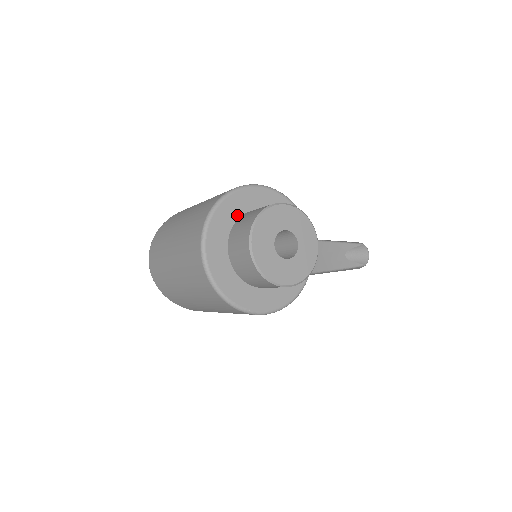
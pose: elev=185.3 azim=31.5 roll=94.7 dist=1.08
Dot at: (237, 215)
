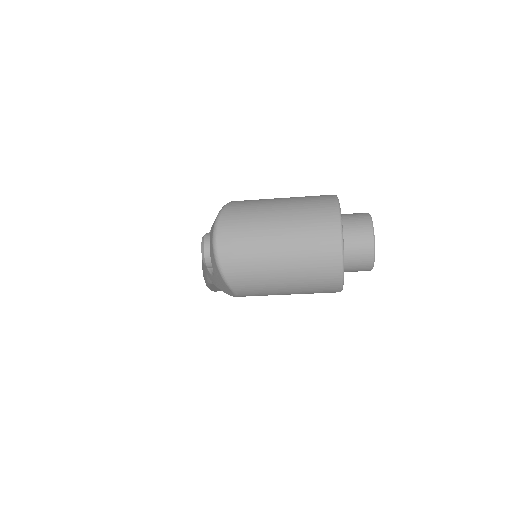
Dot at: occluded
